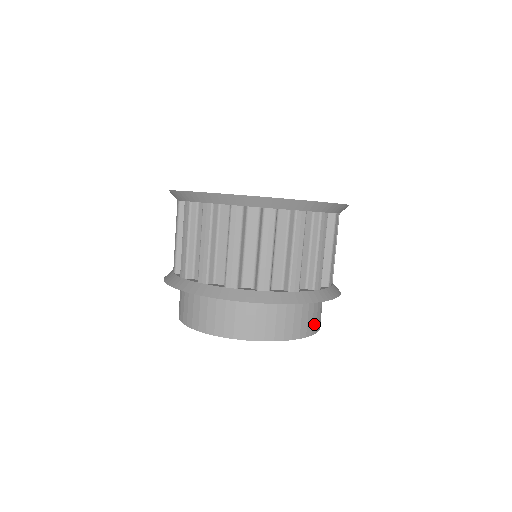
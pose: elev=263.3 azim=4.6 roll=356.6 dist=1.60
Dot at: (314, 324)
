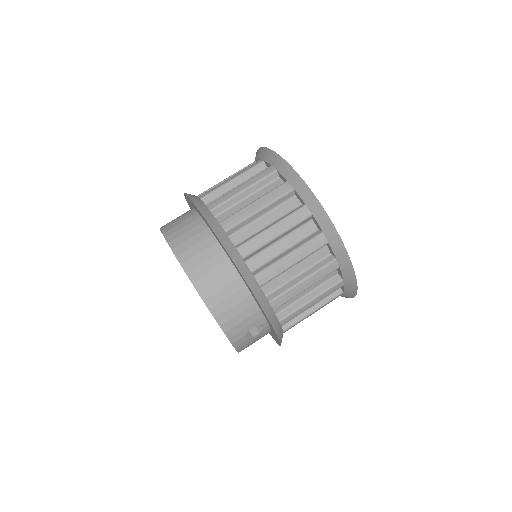
Dot at: (227, 316)
